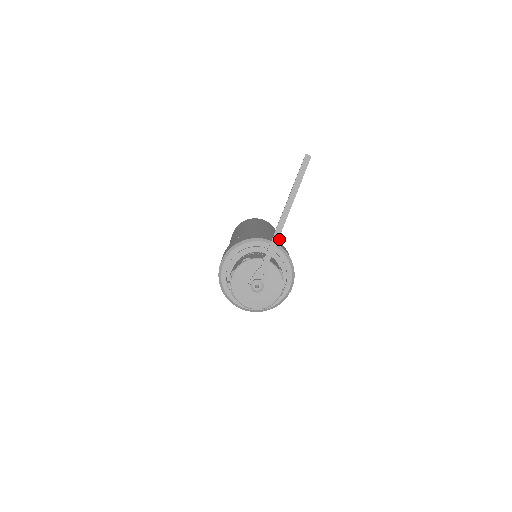
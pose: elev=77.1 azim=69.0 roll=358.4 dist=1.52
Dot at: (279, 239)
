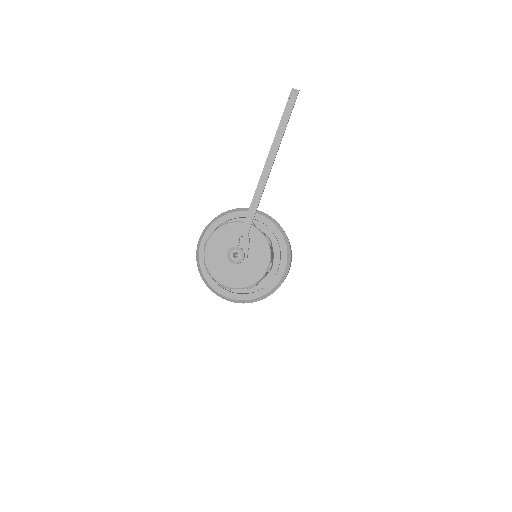
Dot at: occluded
